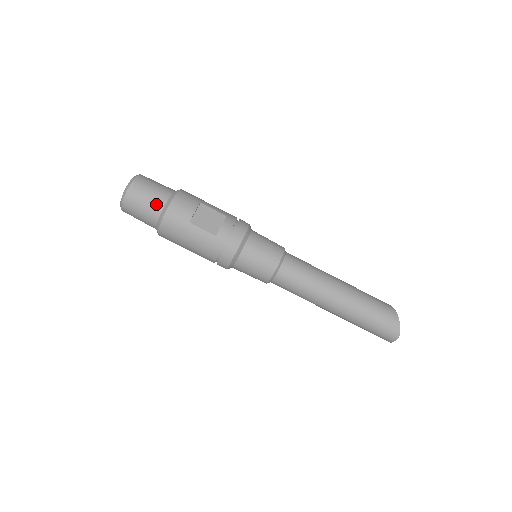
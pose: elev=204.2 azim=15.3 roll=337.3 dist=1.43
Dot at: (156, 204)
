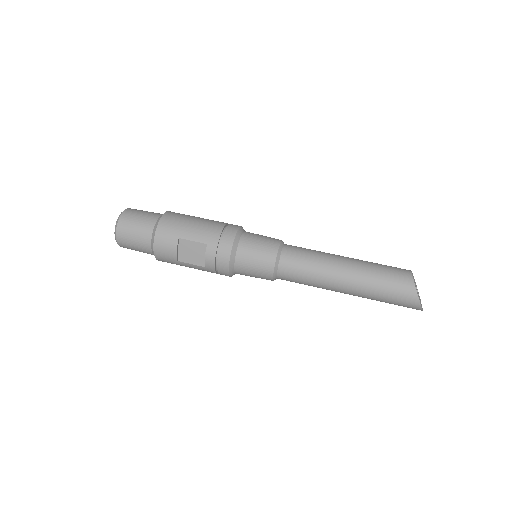
Dot at: (144, 249)
